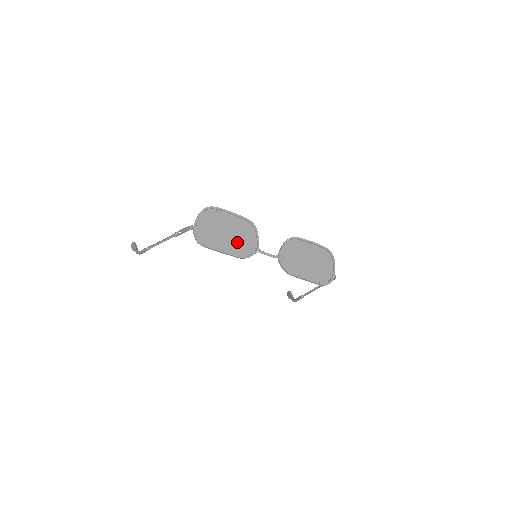
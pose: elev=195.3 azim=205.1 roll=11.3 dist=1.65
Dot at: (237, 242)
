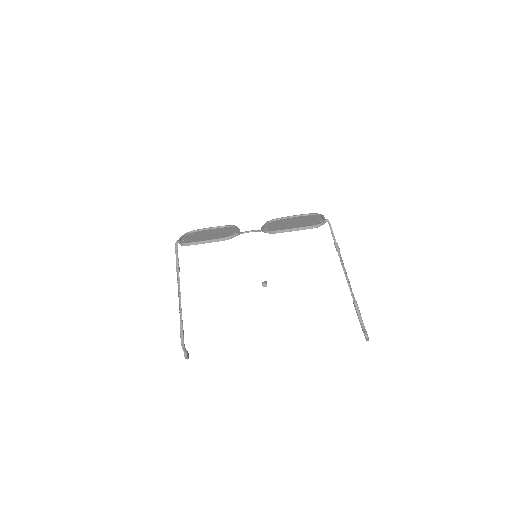
Dot at: (219, 236)
